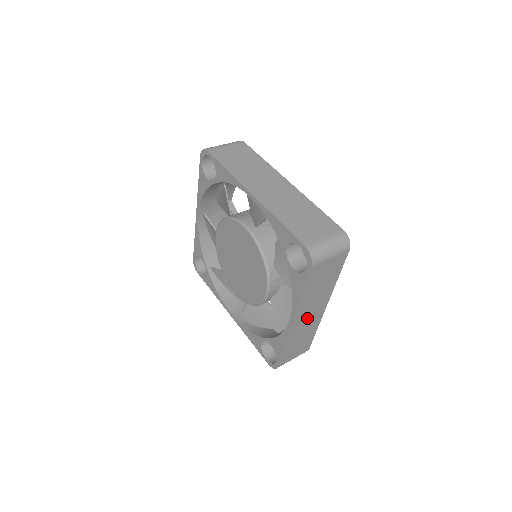
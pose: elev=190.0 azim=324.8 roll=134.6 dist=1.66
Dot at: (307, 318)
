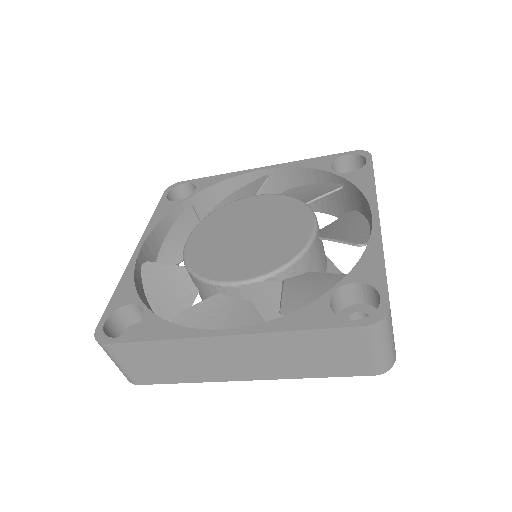
Dot at: (228, 357)
